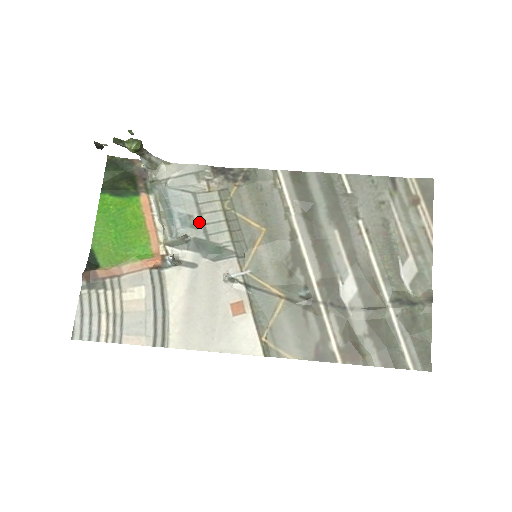
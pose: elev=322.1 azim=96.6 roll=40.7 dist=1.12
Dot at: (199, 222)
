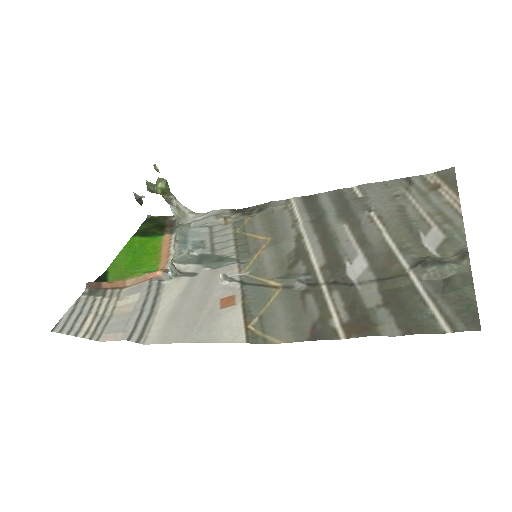
Dot at: (209, 244)
